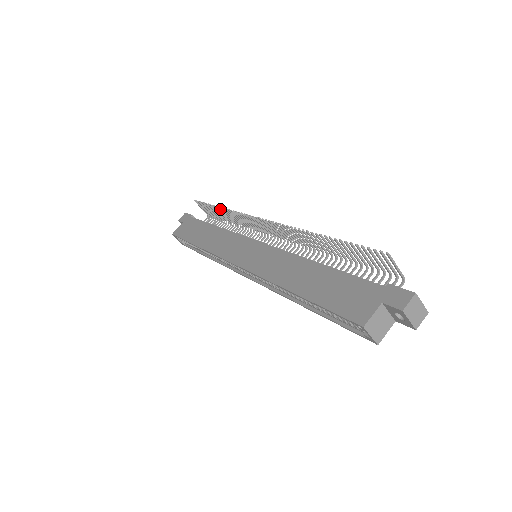
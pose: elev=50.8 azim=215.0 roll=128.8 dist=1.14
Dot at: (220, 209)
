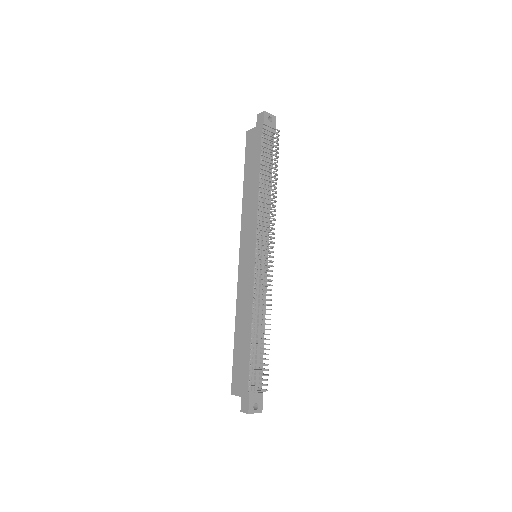
Dot at: (262, 178)
